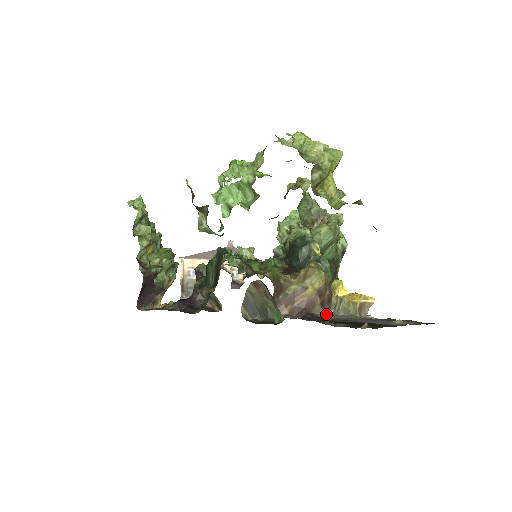
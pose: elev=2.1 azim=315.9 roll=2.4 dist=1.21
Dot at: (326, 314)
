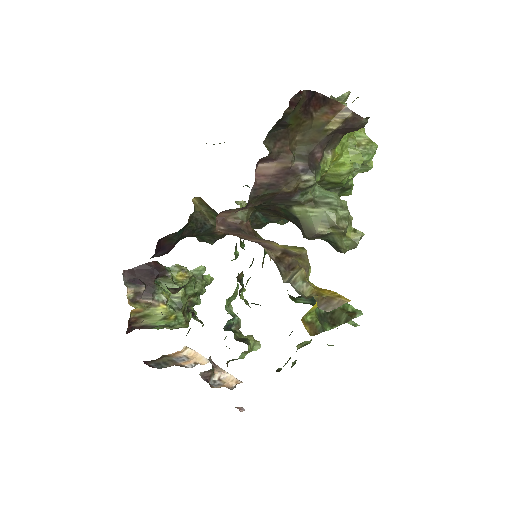
Dot at: (272, 152)
